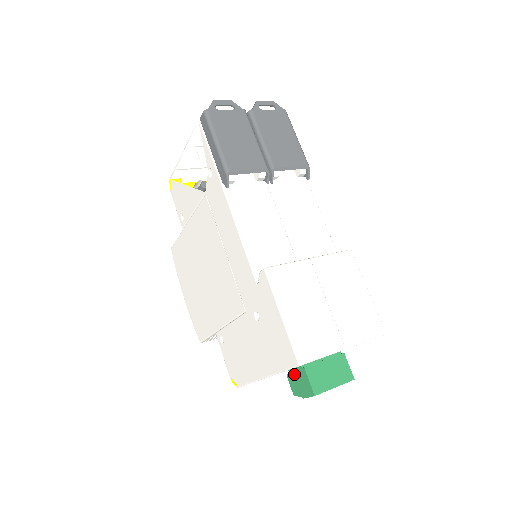
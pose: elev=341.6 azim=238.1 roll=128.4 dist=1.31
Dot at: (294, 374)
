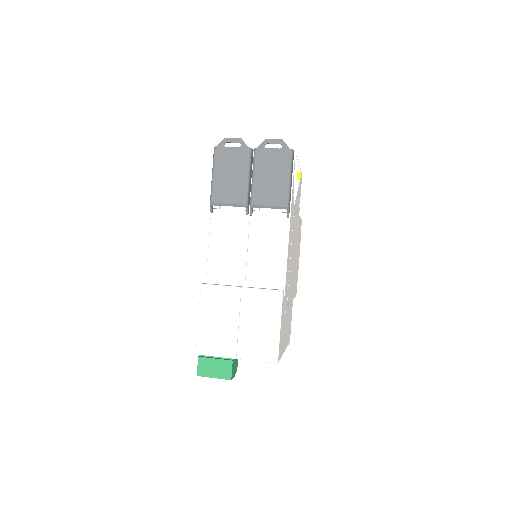
Dot at: occluded
